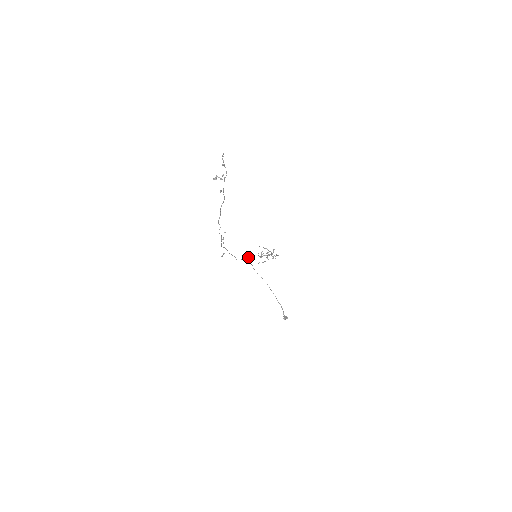
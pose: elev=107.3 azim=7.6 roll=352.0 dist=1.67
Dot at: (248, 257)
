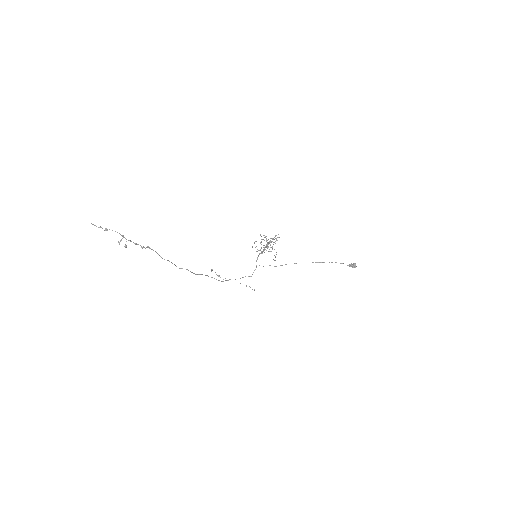
Dot at: occluded
